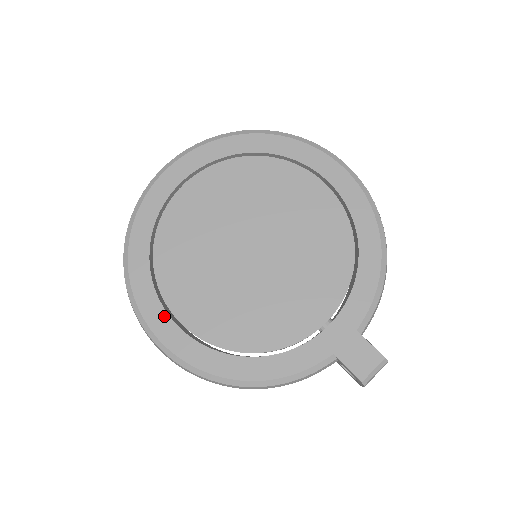
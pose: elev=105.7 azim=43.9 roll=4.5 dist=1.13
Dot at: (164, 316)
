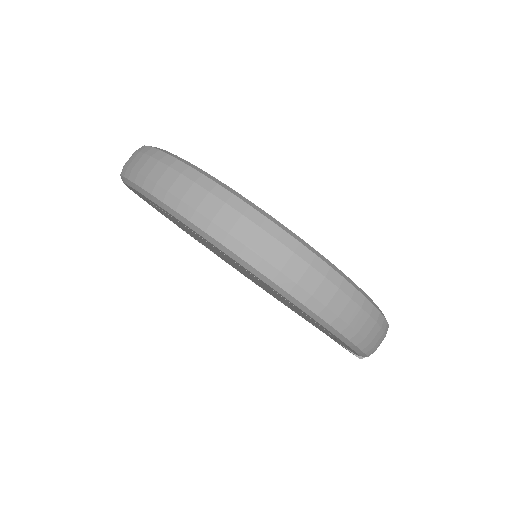
Dot at: occluded
